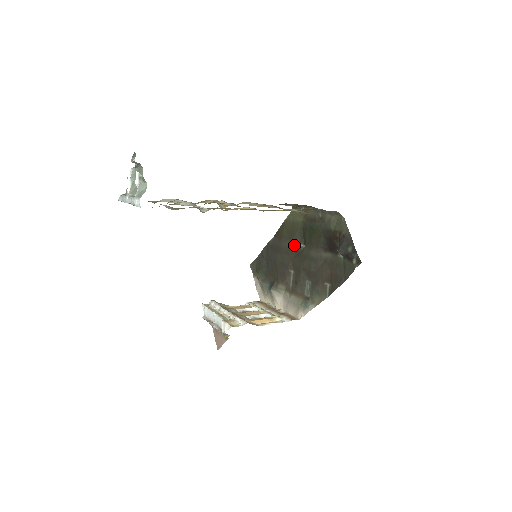
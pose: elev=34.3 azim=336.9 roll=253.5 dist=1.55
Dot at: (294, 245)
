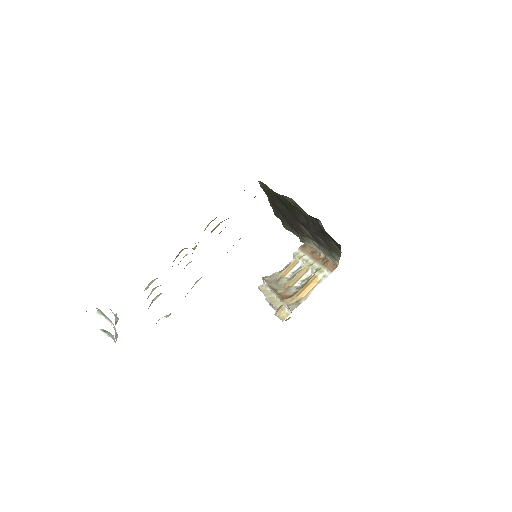
Dot at: occluded
